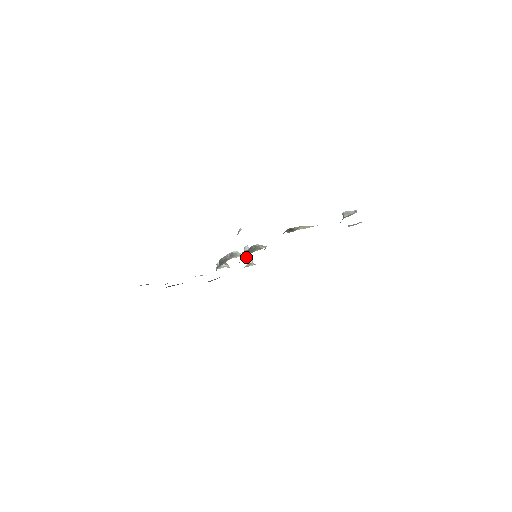
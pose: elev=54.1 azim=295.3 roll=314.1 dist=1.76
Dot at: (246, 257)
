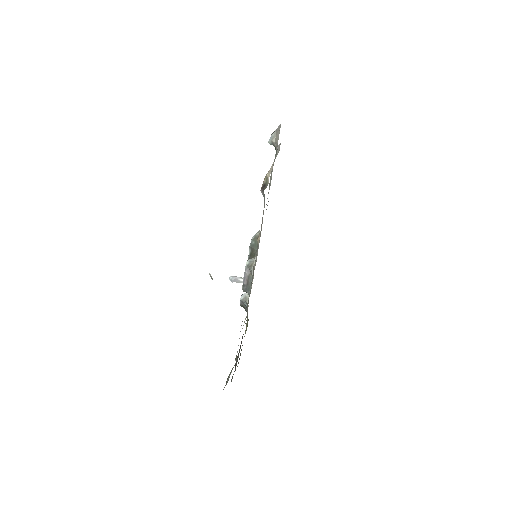
Dot at: occluded
